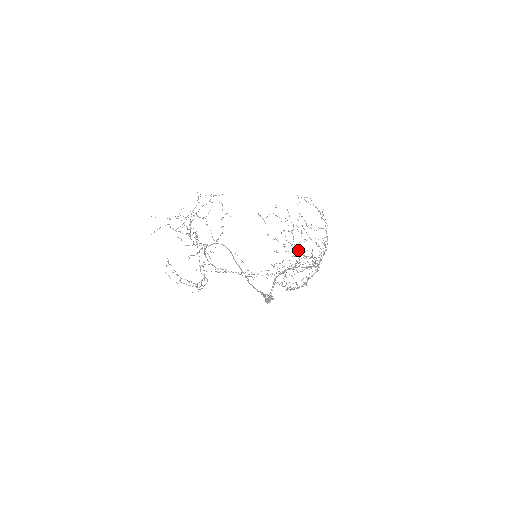
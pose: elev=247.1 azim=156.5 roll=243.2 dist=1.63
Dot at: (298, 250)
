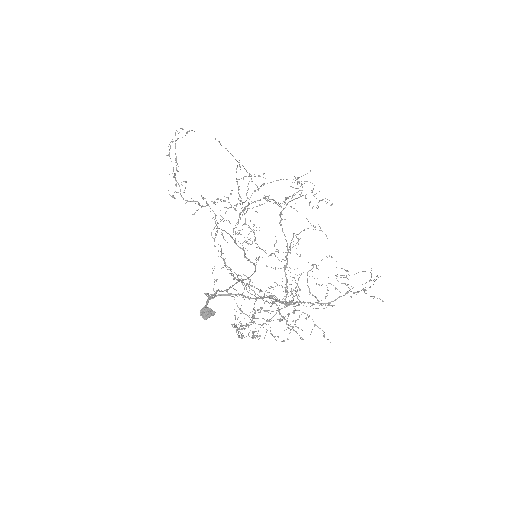
Dot at: occluded
